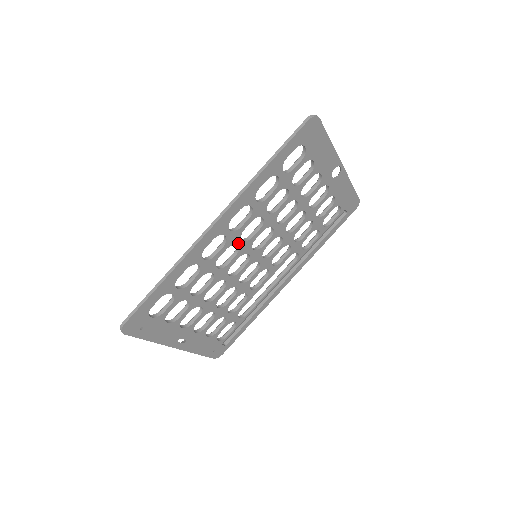
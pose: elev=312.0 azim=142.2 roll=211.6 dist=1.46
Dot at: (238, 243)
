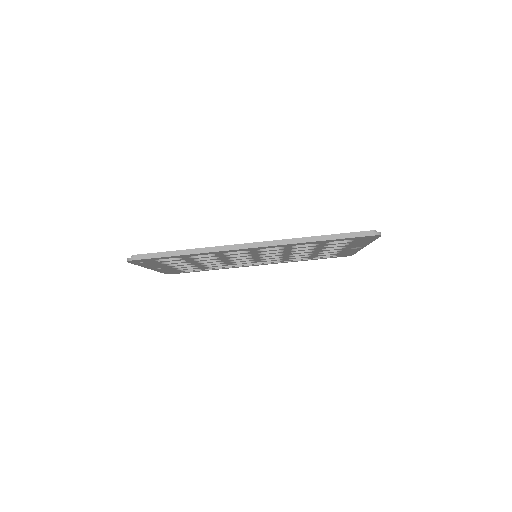
Dot at: (254, 253)
